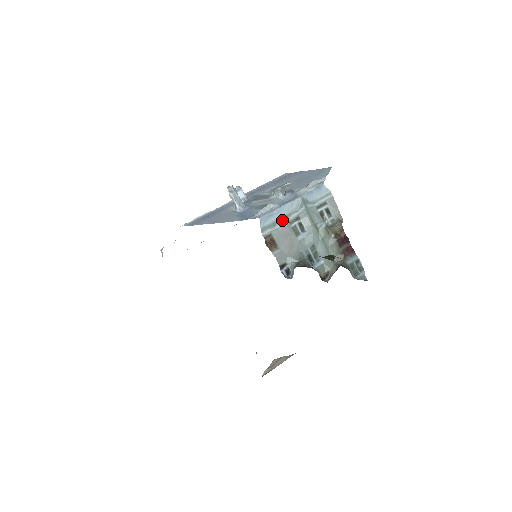
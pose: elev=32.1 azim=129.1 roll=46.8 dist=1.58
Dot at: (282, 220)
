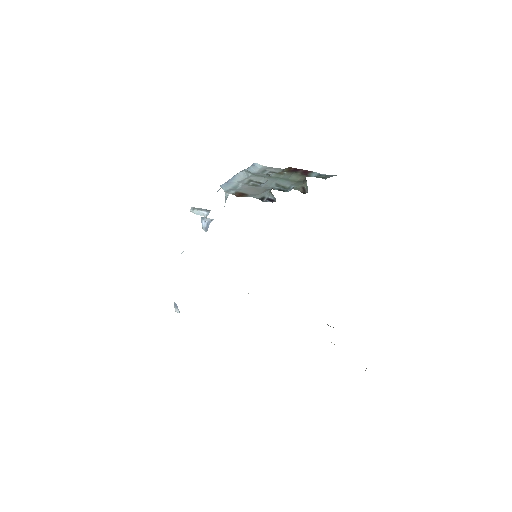
Dot at: (239, 184)
